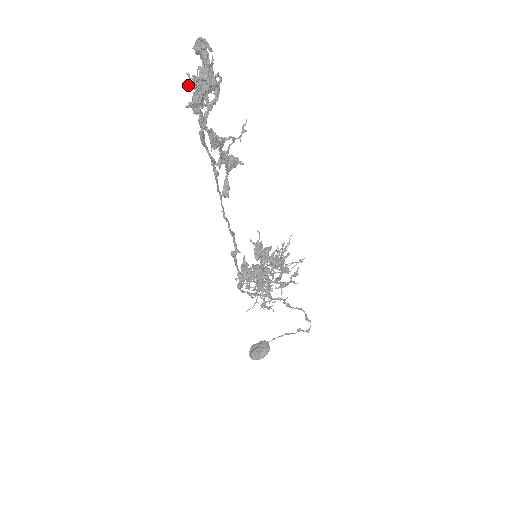
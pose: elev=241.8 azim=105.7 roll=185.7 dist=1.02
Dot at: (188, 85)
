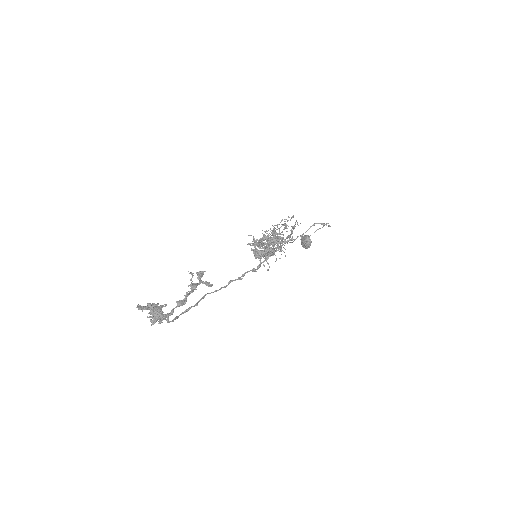
Dot at: (151, 317)
